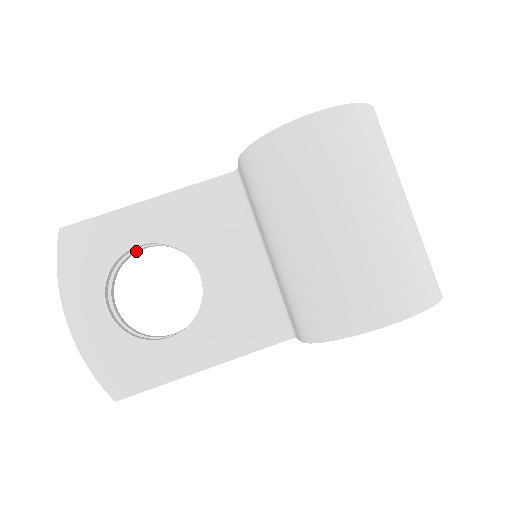
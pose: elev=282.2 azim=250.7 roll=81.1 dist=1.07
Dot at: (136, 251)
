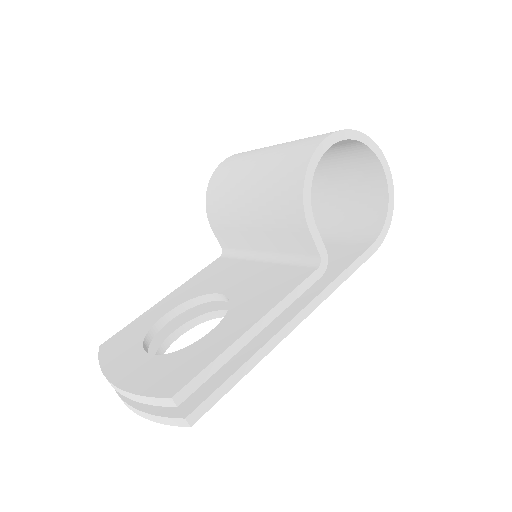
Dot at: (171, 338)
